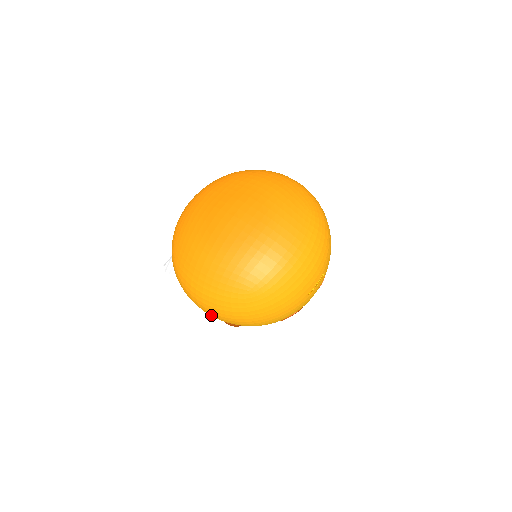
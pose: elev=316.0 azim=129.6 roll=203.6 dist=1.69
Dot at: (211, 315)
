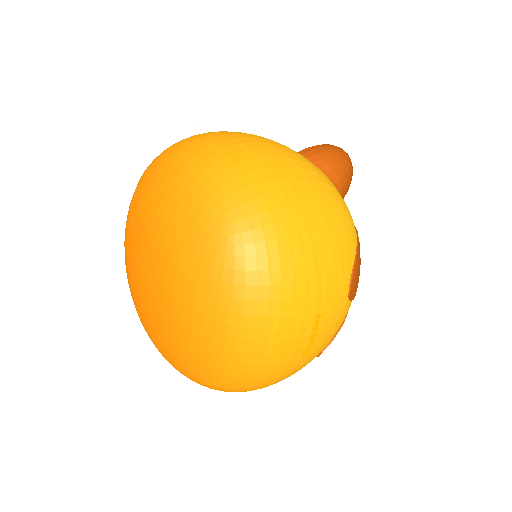
Dot at: occluded
